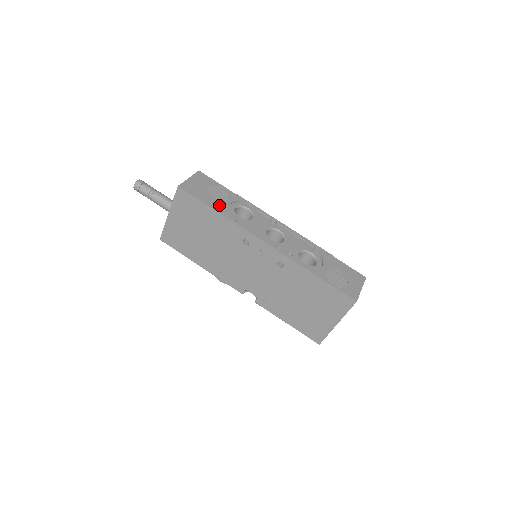
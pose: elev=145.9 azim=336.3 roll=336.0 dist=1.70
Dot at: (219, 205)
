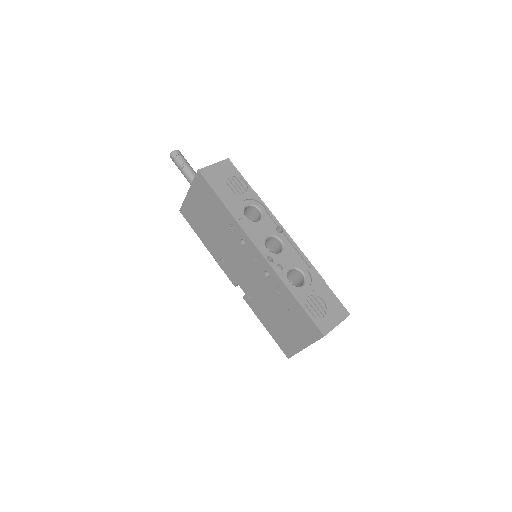
Dot at: (230, 199)
